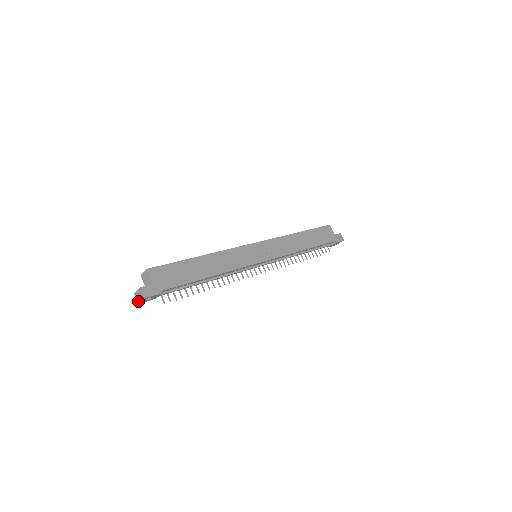
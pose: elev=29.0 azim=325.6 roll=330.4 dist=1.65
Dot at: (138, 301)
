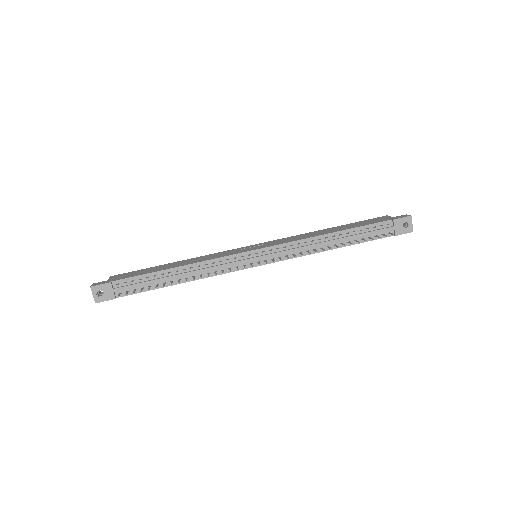
Dot at: (95, 301)
